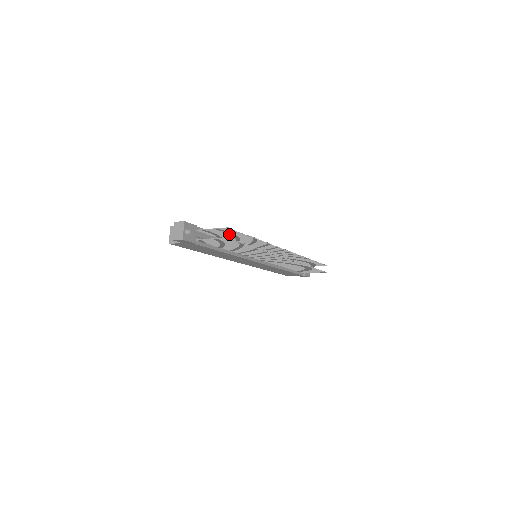
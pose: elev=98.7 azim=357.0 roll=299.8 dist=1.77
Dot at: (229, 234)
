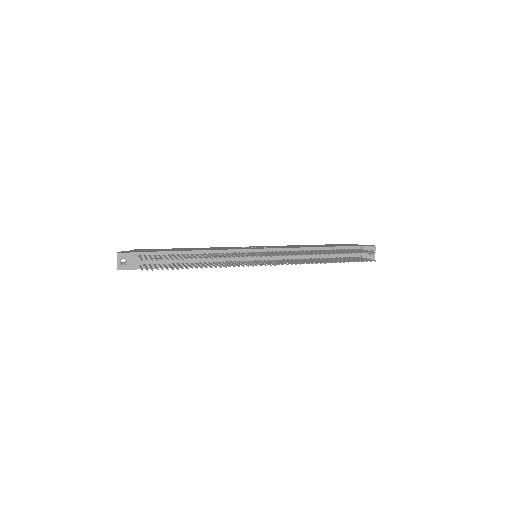
Dot at: occluded
